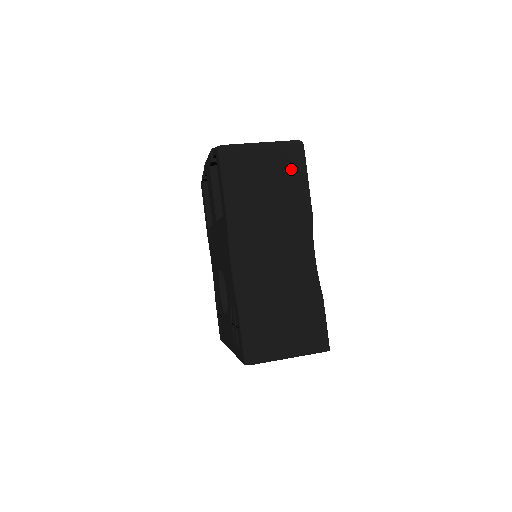
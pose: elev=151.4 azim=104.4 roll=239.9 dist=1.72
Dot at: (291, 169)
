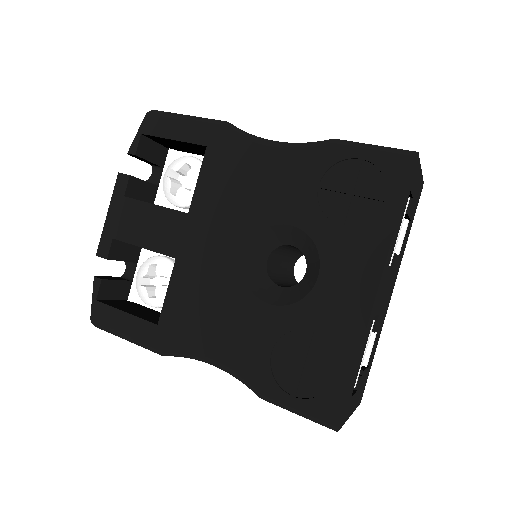
Dot at: occluded
